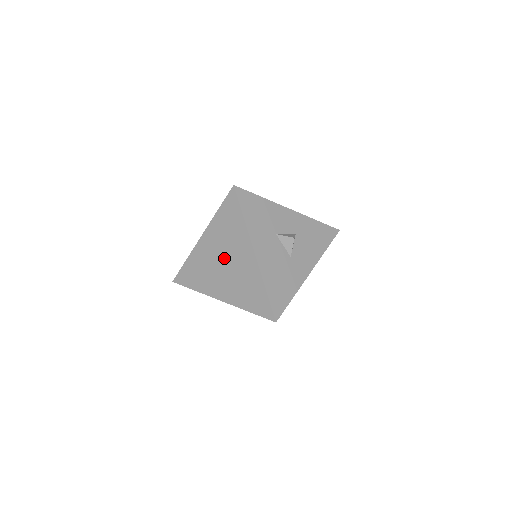
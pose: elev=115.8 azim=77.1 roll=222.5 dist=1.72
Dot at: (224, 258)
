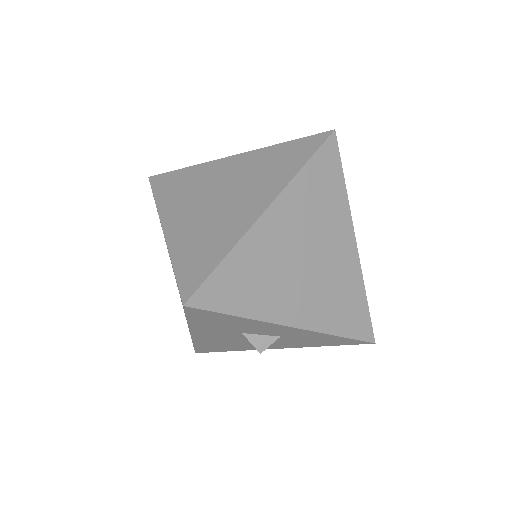
Dot at: occluded
